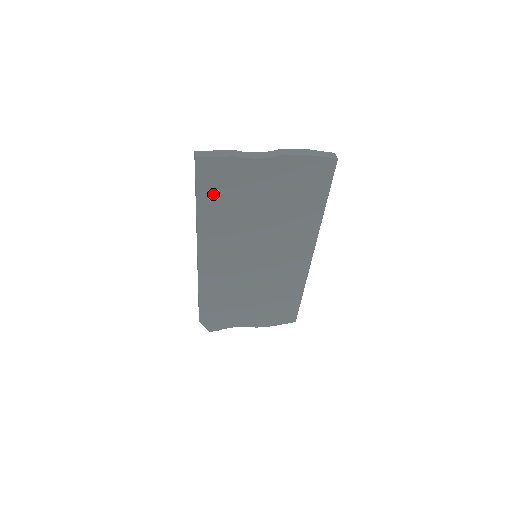
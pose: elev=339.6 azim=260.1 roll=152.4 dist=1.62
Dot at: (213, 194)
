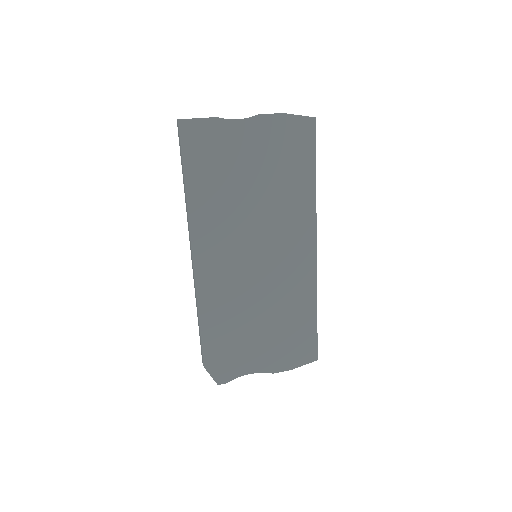
Dot at: (200, 166)
